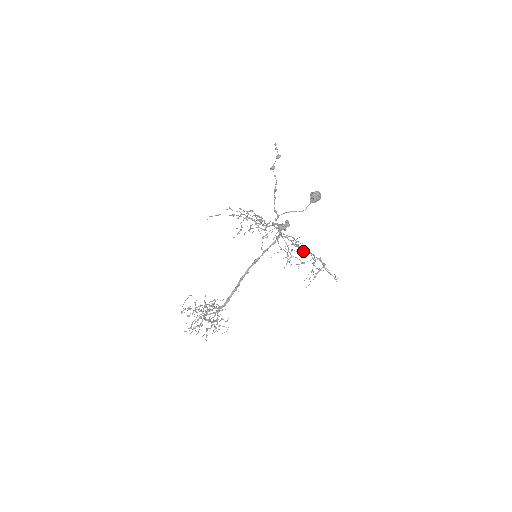
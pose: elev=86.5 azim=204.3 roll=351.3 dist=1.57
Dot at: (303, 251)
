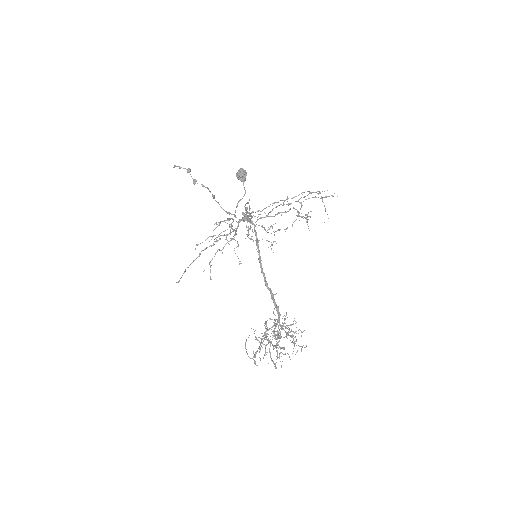
Dot at: (284, 212)
